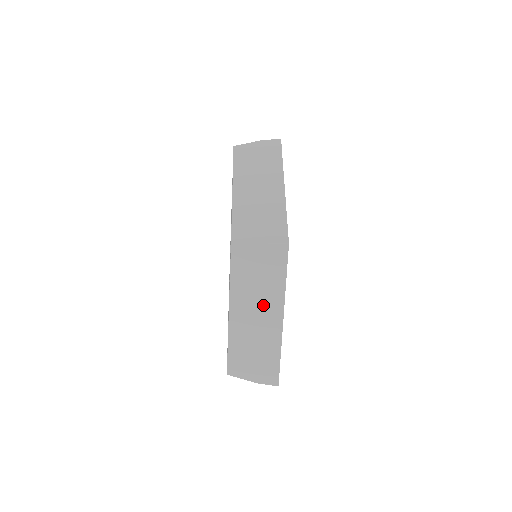
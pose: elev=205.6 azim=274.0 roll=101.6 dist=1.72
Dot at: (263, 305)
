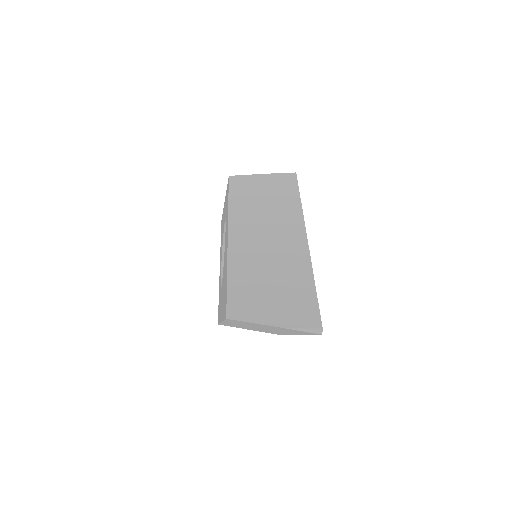
Dot at: (275, 225)
